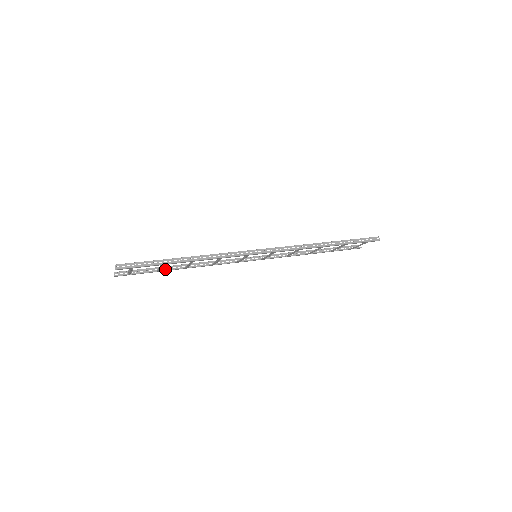
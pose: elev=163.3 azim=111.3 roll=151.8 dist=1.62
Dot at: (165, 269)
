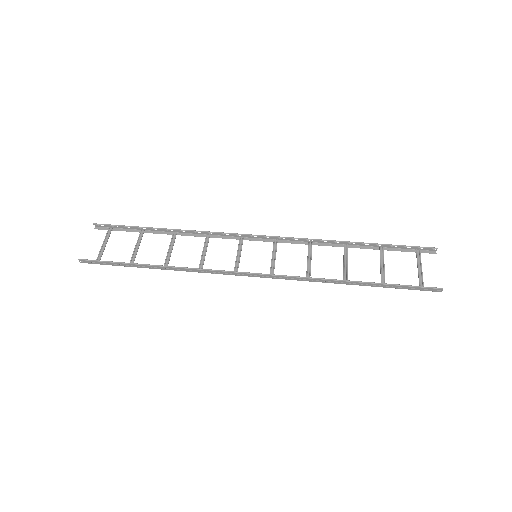
Dot at: (150, 229)
